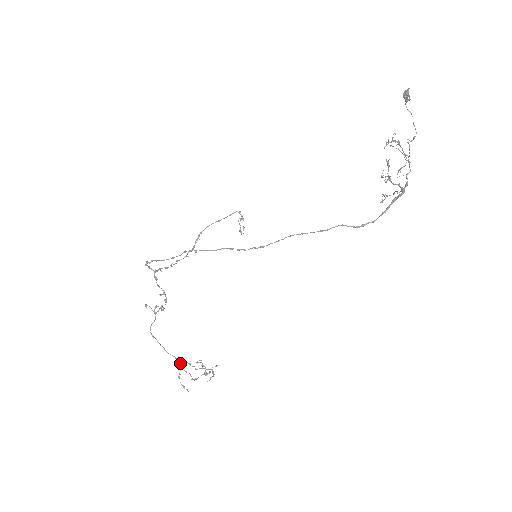
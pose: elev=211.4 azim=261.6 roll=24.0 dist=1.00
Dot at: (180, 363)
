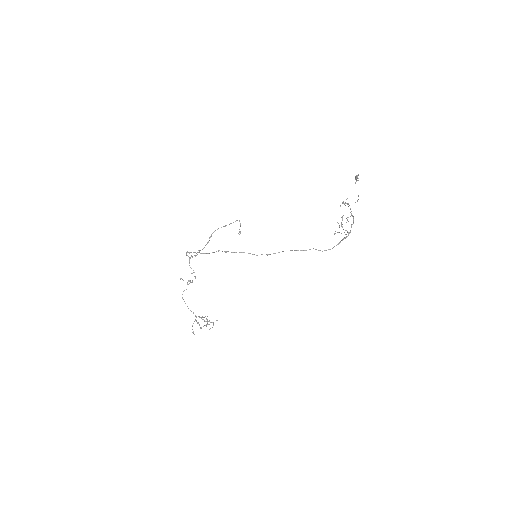
Dot at: (196, 317)
